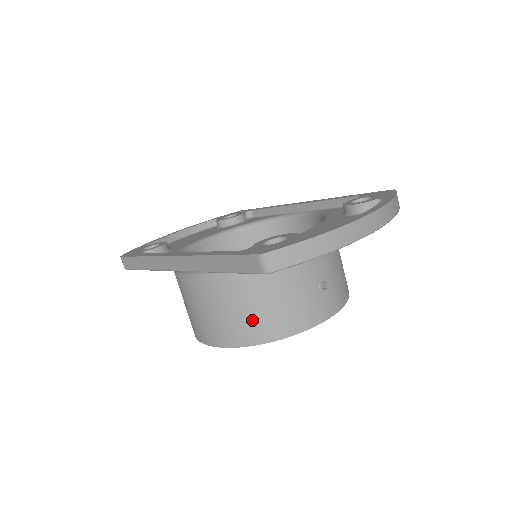
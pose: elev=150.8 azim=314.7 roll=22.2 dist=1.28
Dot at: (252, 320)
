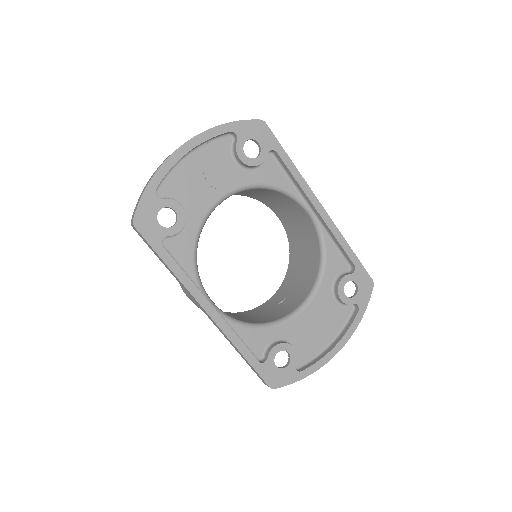
Dot at: occluded
